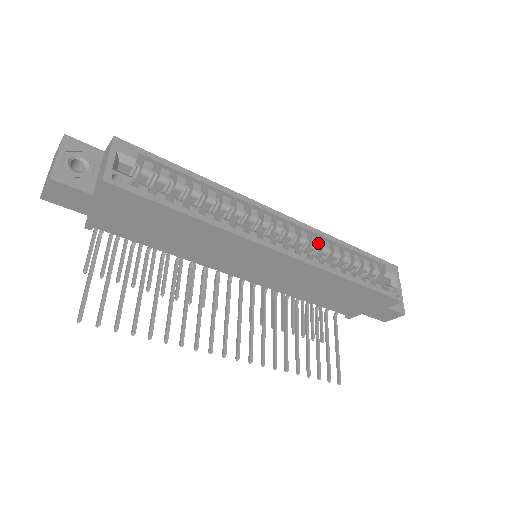
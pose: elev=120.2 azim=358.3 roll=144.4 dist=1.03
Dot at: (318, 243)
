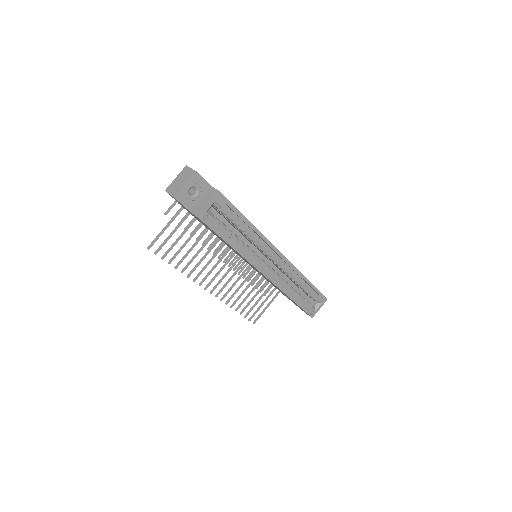
Dot at: (292, 271)
